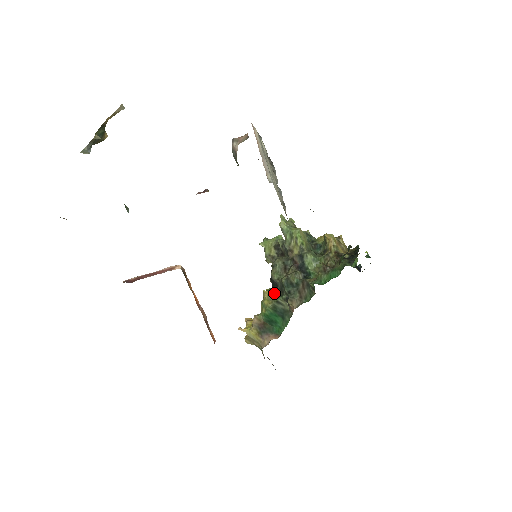
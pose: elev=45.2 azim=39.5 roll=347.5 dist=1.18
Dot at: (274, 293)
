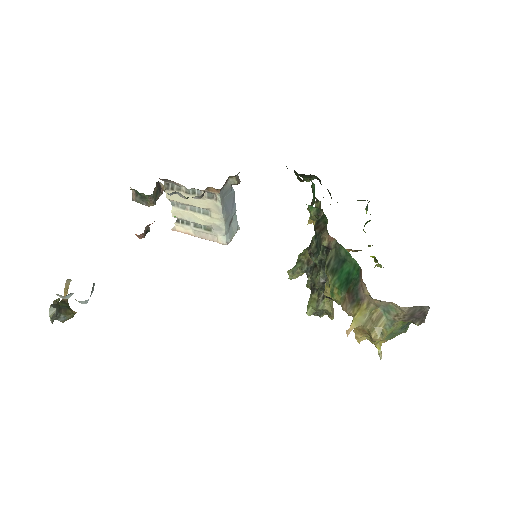
Dot at: (327, 278)
